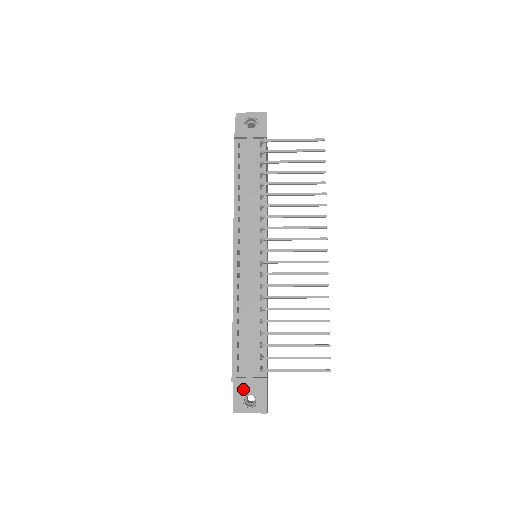
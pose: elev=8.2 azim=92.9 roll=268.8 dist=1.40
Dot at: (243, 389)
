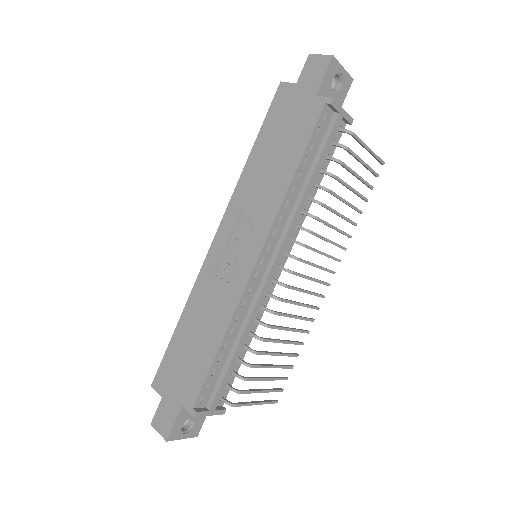
Dot at: (187, 414)
